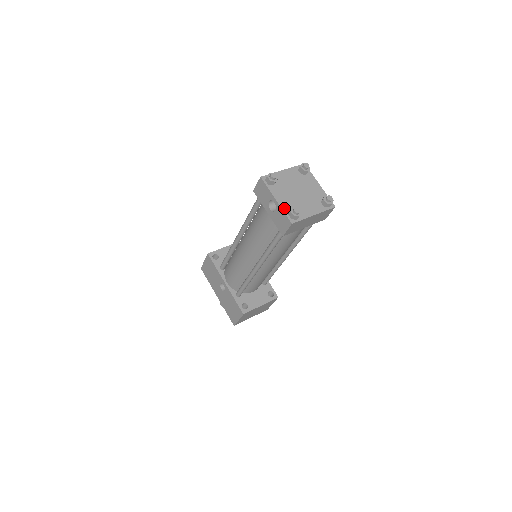
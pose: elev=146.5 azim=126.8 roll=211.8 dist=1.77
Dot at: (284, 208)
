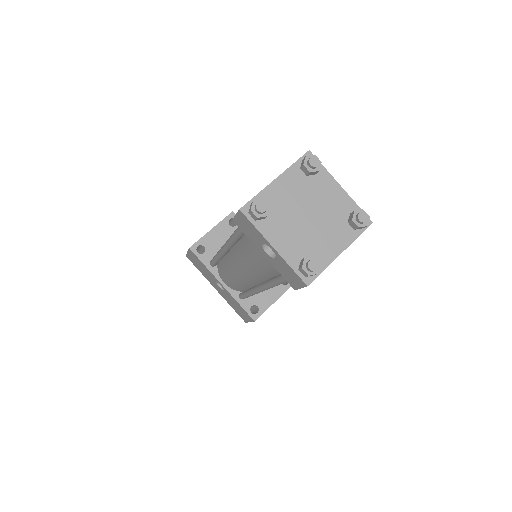
Dot at: (290, 259)
